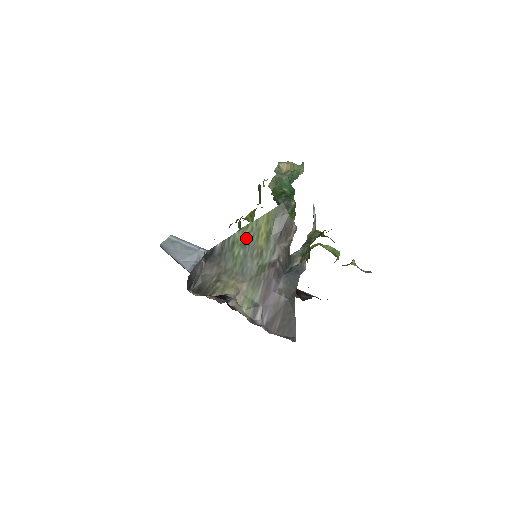
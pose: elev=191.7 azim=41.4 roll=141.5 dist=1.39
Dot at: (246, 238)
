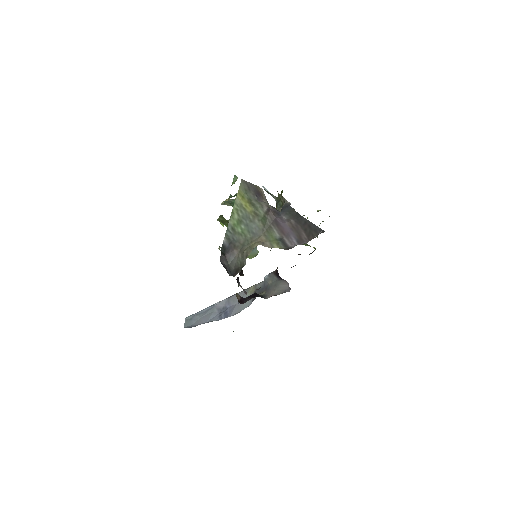
Dot at: (238, 217)
